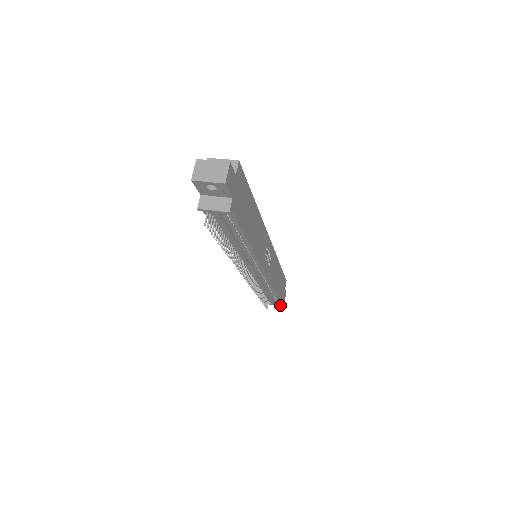
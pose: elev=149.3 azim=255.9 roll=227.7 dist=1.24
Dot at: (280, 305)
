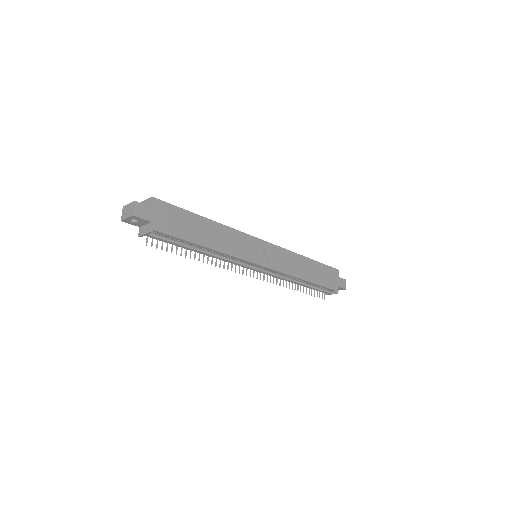
Dot at: (335, 293)
